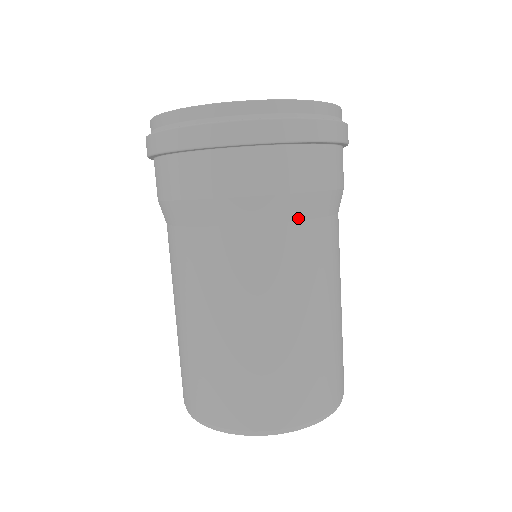
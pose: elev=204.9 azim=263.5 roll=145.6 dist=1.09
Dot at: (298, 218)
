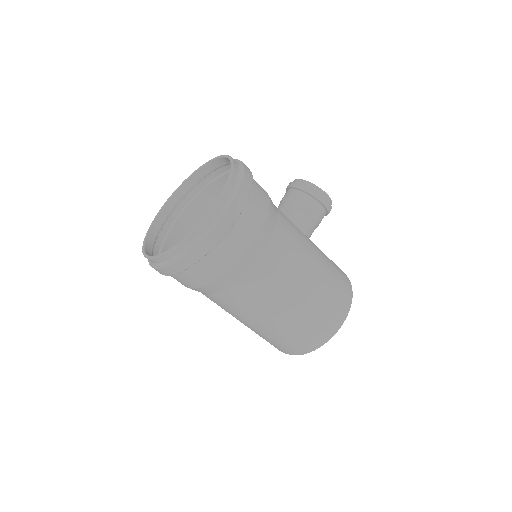
Dot at: (217, 291)
